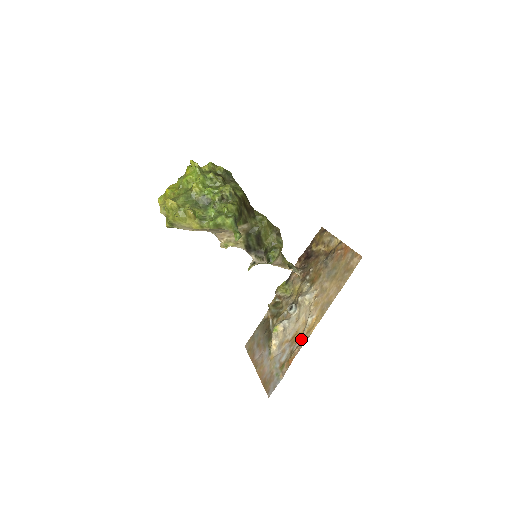
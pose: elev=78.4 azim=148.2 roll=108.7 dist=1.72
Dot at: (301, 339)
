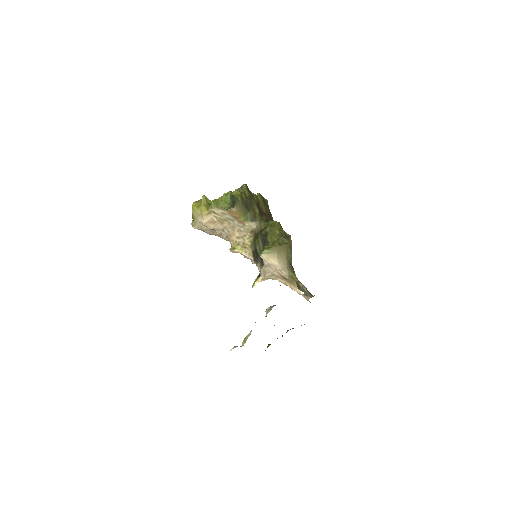
Dot at: occluded
